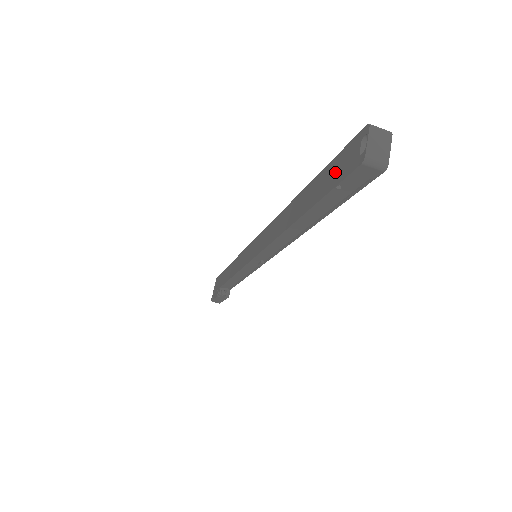
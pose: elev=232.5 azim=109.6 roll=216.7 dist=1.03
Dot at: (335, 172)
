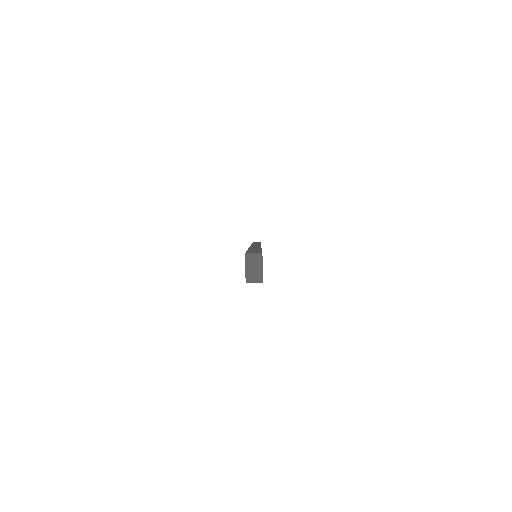
Dot at: occluded
